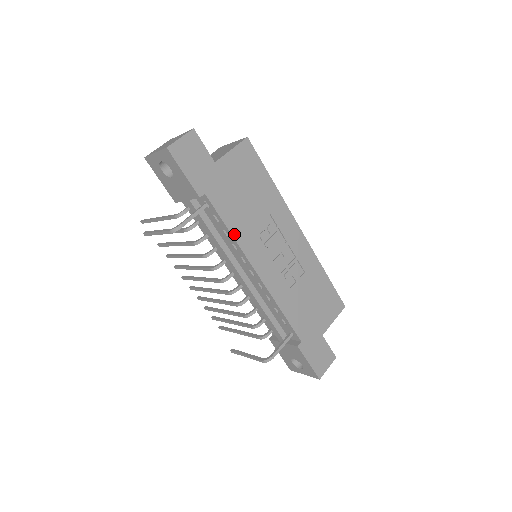
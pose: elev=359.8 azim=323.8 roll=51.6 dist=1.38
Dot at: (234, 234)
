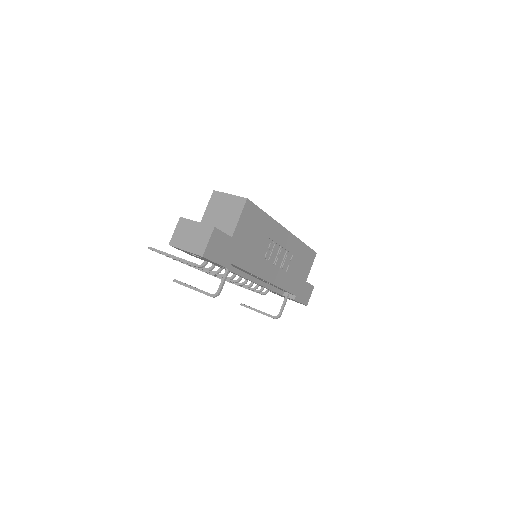
Dot at: (251, 271)
